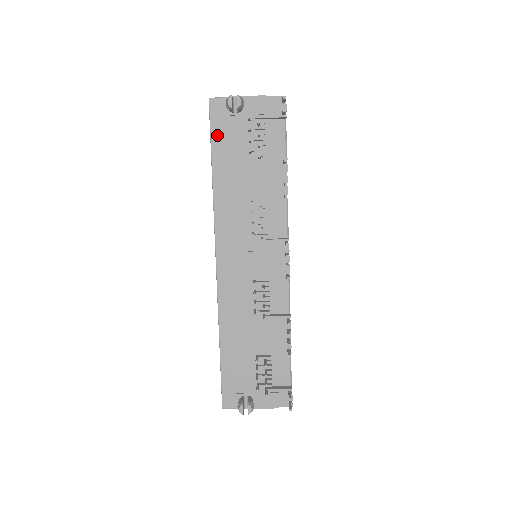
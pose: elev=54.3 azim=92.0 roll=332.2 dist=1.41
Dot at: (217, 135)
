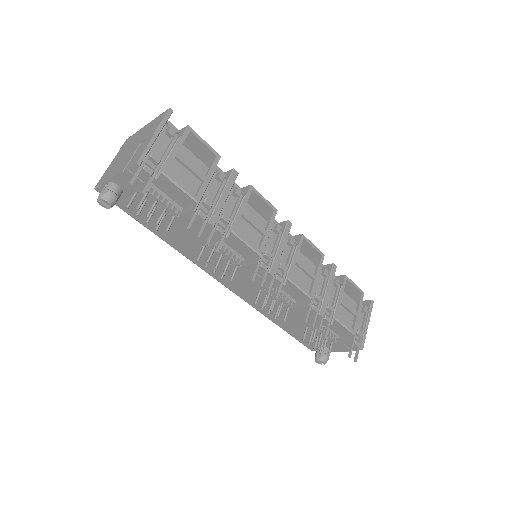
Dot at: (130, 212)
